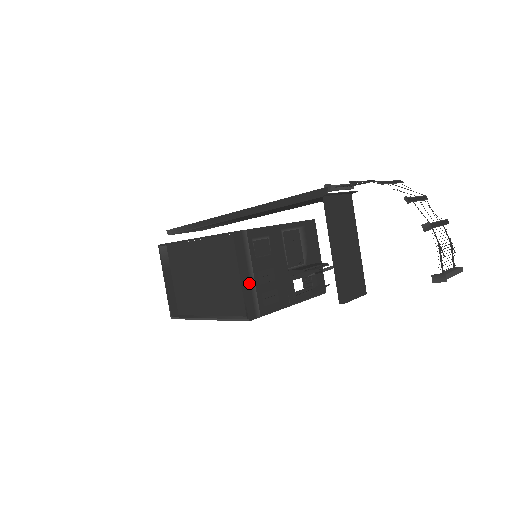
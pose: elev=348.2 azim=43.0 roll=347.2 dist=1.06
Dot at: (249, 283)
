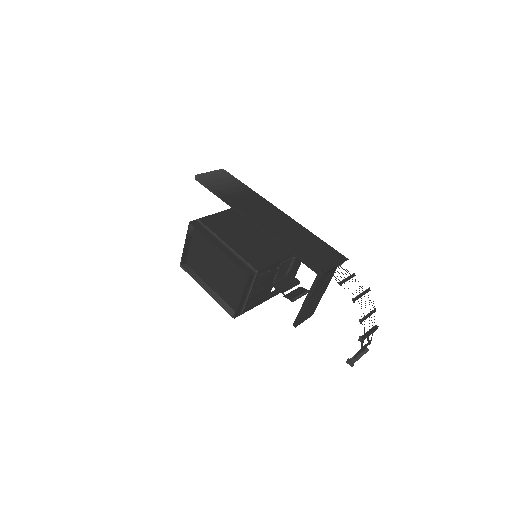
Dot at: (244, 300)
